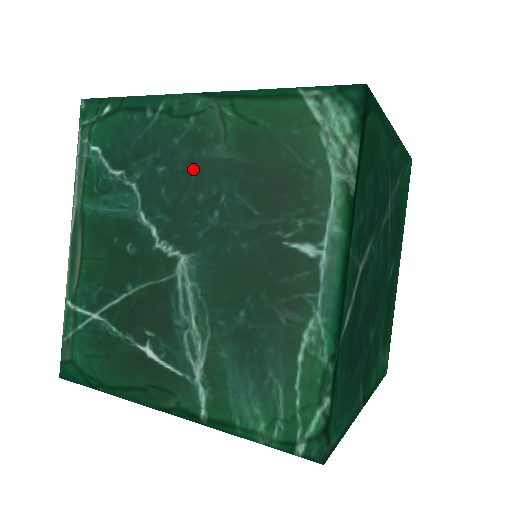
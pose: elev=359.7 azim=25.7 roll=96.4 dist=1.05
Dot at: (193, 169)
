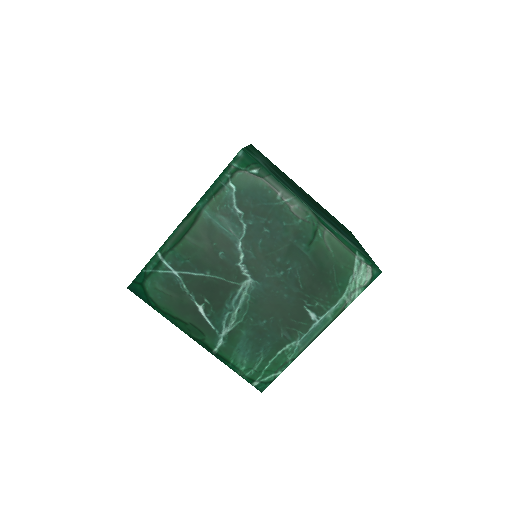
Dot at: (284, 244)
